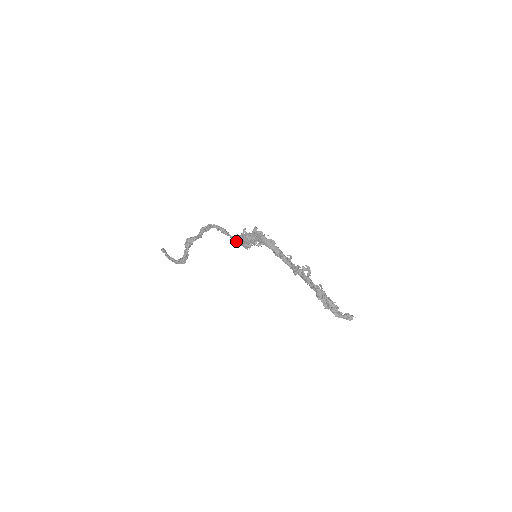
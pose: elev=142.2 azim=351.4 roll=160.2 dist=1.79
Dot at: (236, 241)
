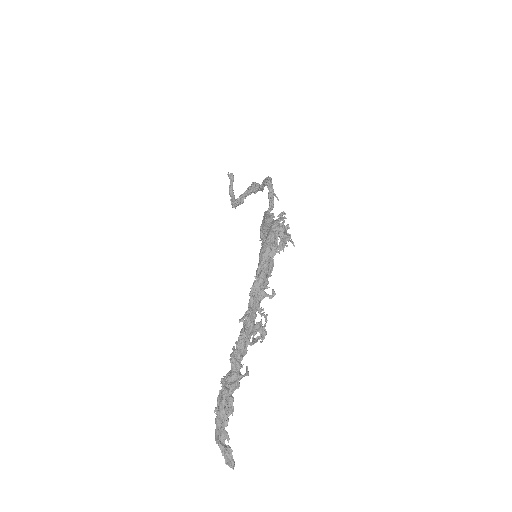
Dot at: occluded
